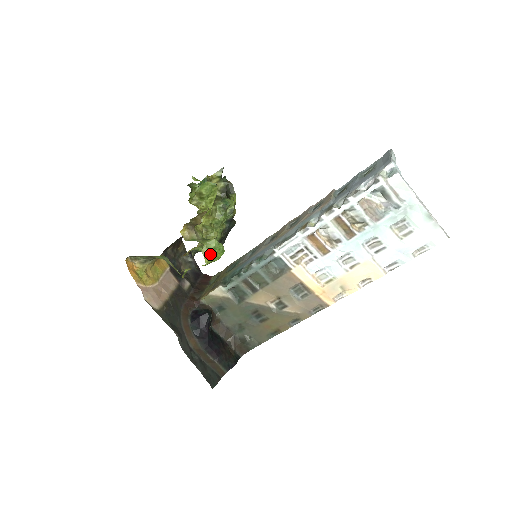
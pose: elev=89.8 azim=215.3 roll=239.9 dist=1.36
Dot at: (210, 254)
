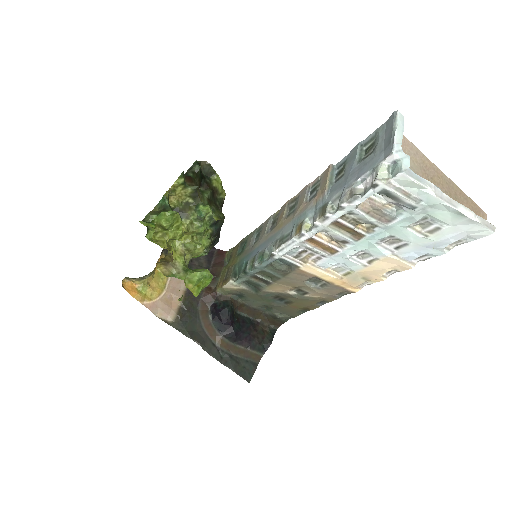
Dot at: (196, 285)
